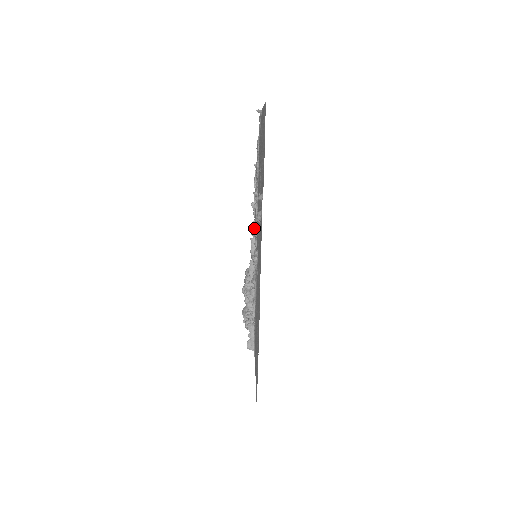
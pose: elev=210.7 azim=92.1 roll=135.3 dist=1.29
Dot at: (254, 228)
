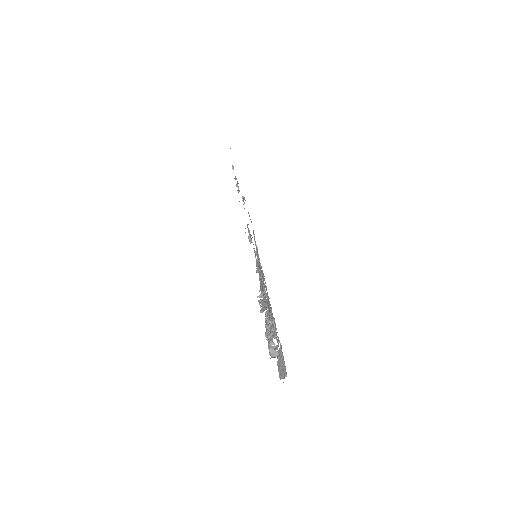
Dot at: (261, 275)
